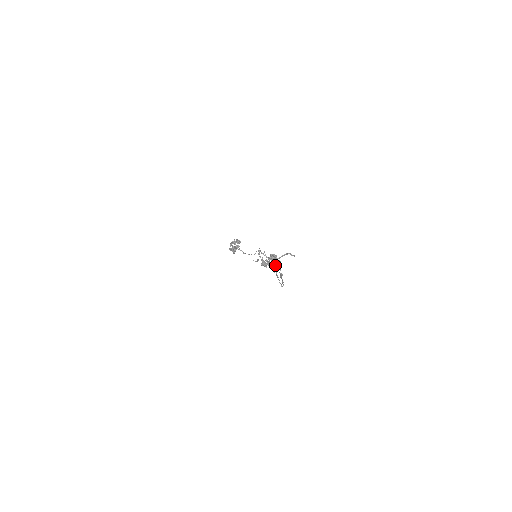
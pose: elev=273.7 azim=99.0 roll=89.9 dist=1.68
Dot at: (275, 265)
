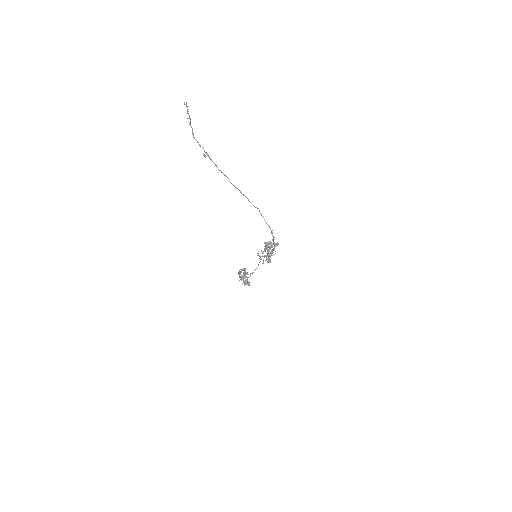
Dot at: (274, 247)
